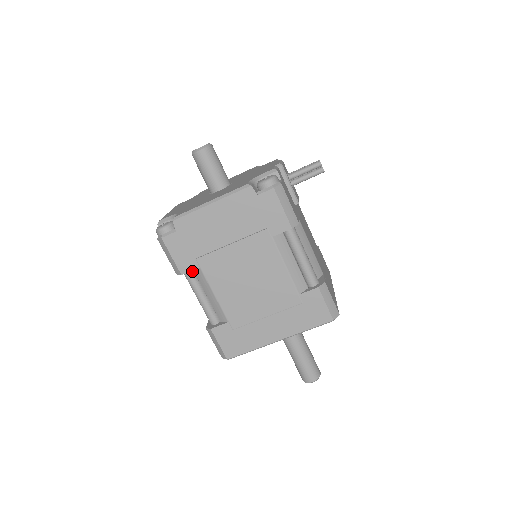
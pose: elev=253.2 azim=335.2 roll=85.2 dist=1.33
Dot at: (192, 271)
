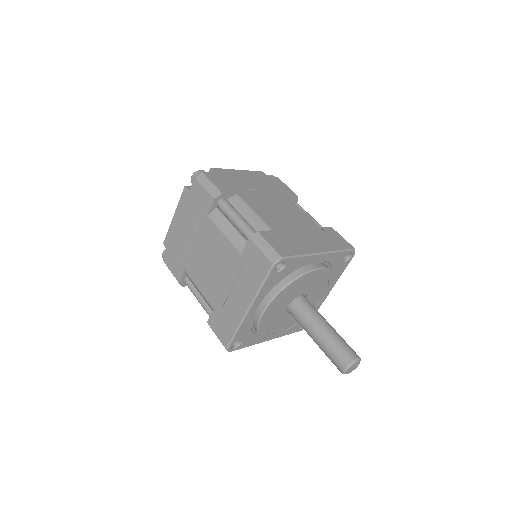
Dot at: (227, 201)
